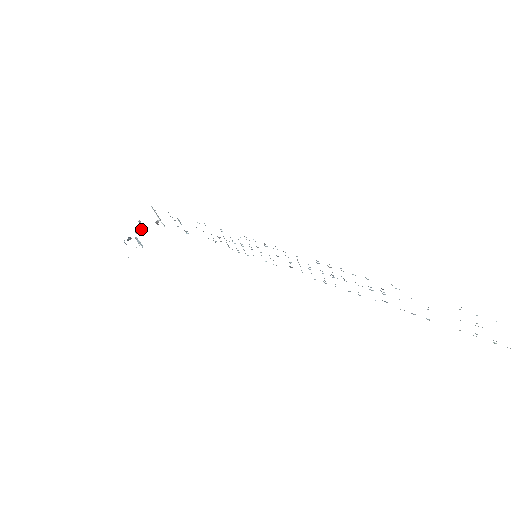
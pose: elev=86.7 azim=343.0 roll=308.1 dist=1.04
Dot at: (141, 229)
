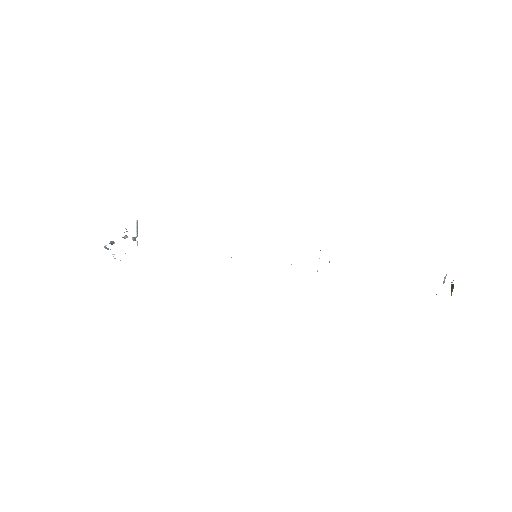
Dot at: (125, 237)
